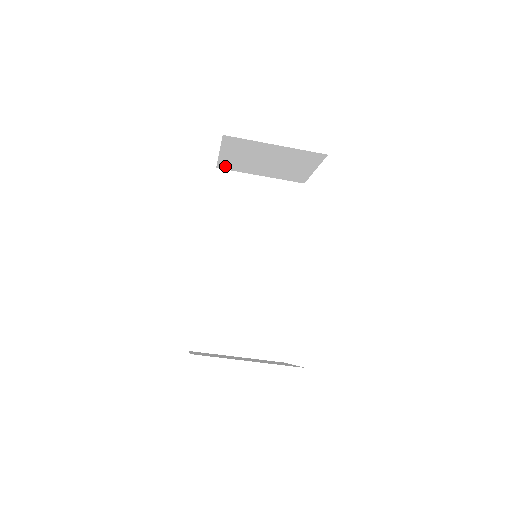
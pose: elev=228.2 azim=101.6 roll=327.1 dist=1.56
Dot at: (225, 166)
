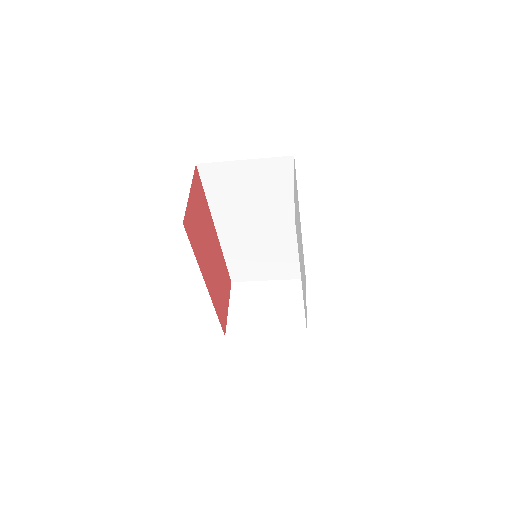
Dot at: occluded
